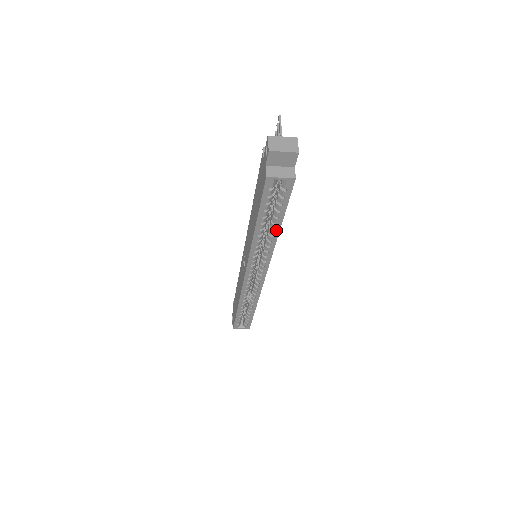
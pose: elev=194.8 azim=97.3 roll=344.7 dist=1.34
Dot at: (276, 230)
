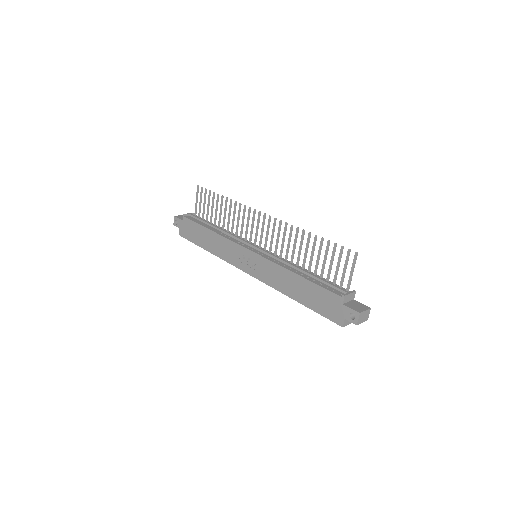
Dot at: occluded
